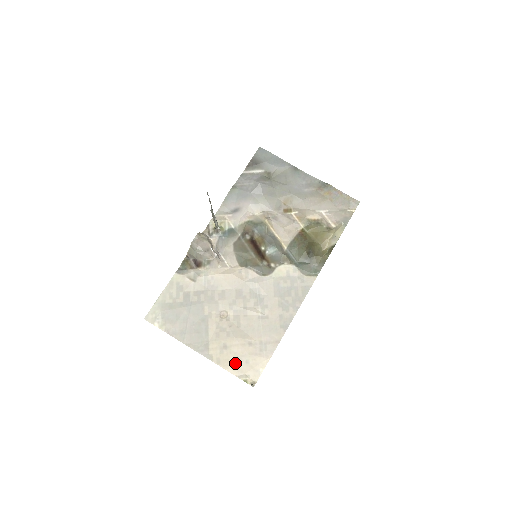
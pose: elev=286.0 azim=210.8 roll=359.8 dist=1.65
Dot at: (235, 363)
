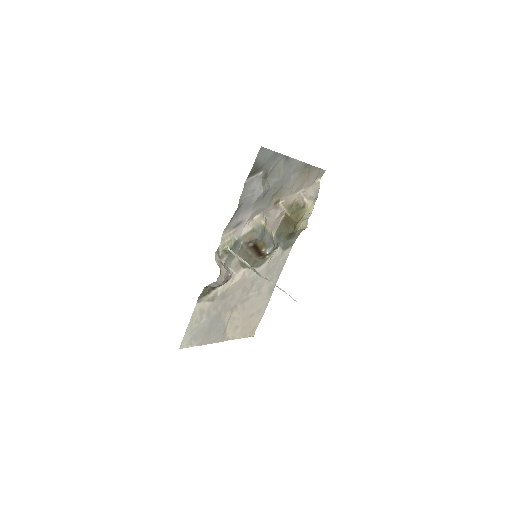
Dot at: (243, 332)
